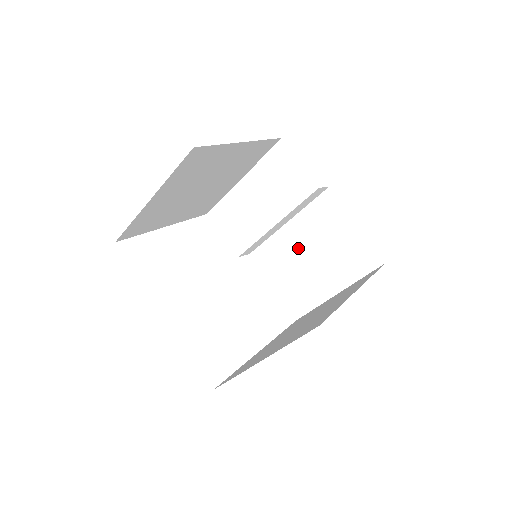
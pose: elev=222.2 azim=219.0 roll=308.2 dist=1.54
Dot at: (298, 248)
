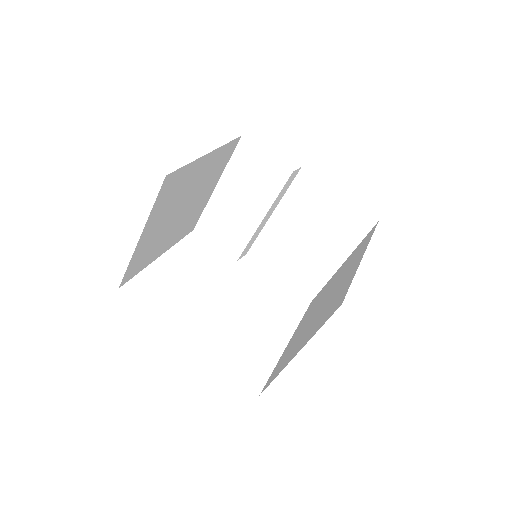
Dot at: (291, 234)
